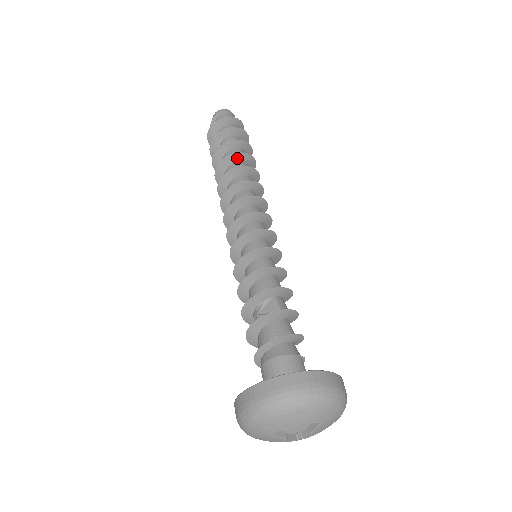
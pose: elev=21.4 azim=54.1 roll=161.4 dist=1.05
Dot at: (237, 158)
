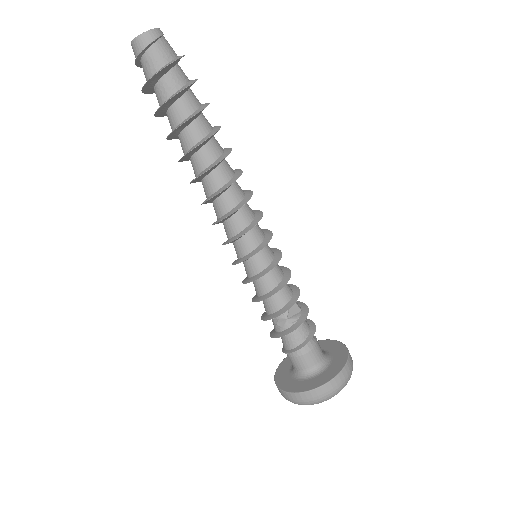
Dot at: (213, 135)
